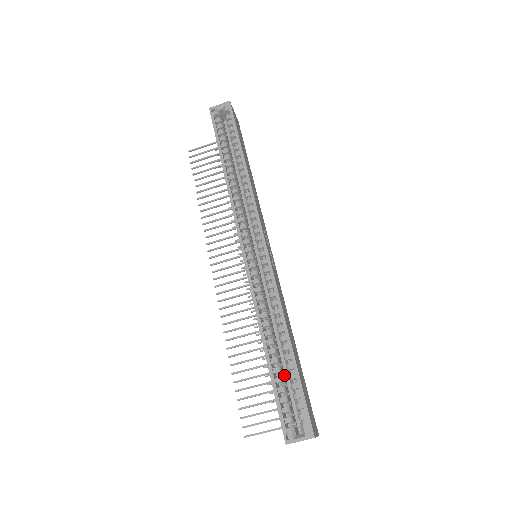
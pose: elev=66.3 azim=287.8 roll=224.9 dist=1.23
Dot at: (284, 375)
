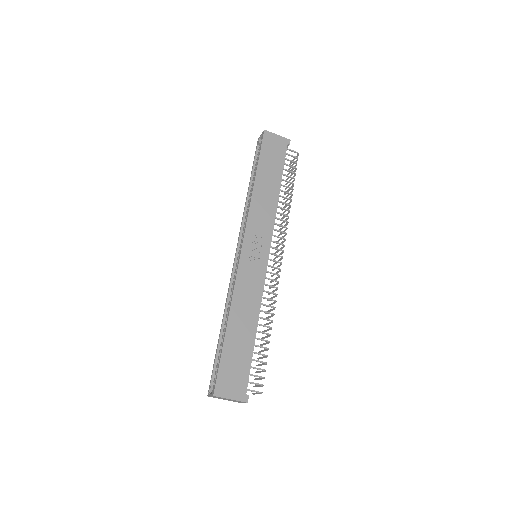
Dot at: occluded
